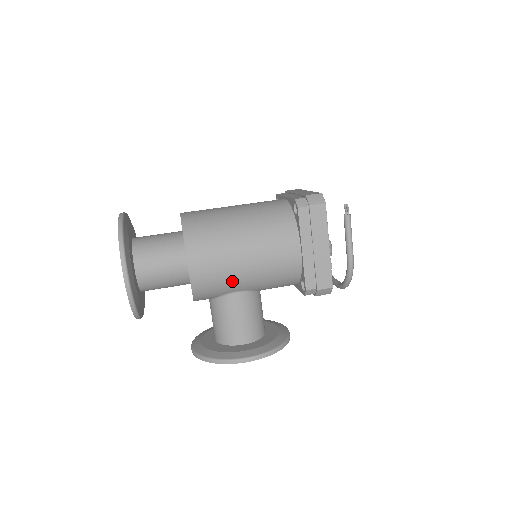
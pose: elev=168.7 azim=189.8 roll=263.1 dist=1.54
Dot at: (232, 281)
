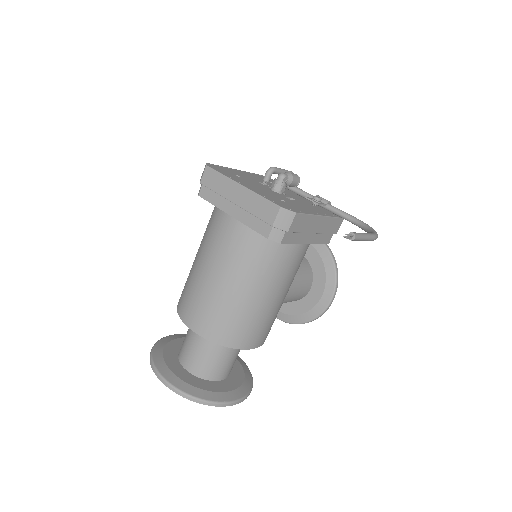
Dot at: occluded
